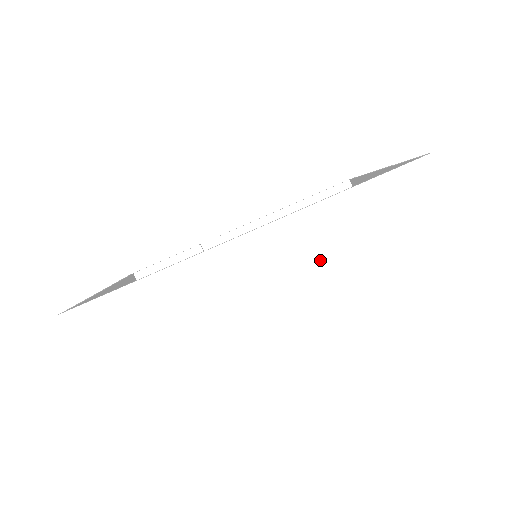
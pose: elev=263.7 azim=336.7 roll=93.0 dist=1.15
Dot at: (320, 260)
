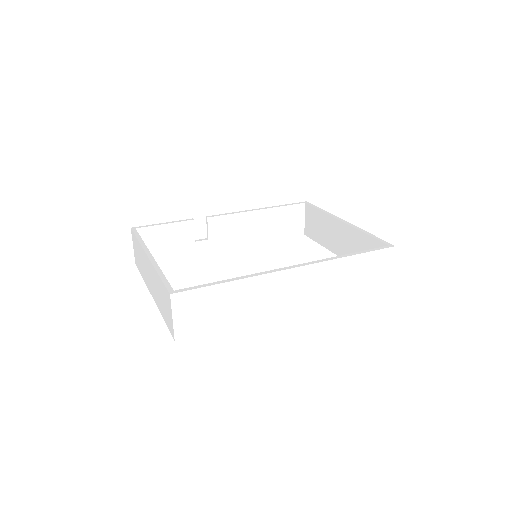
Dot at: (324, 290)
